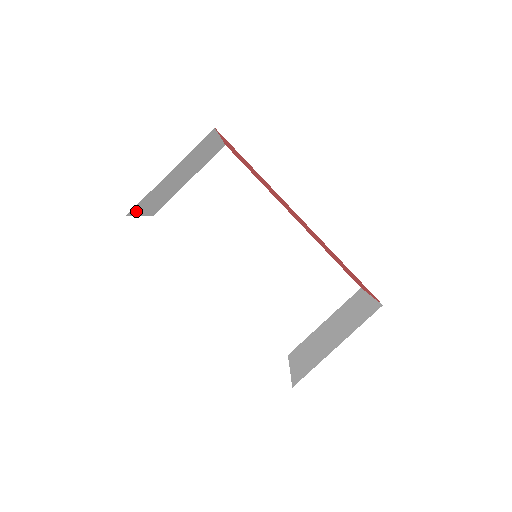
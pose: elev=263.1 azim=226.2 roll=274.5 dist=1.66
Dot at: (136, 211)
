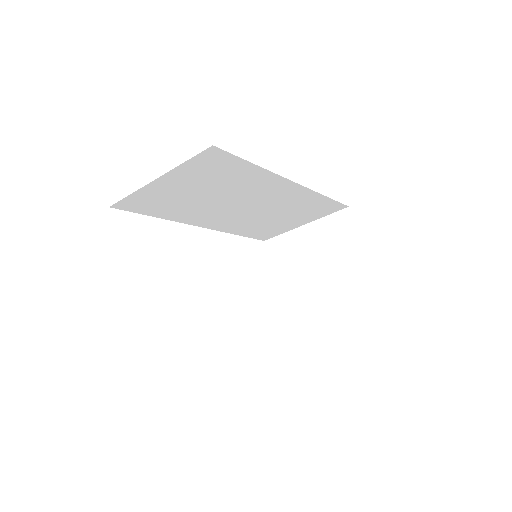
Dot at: occluded
